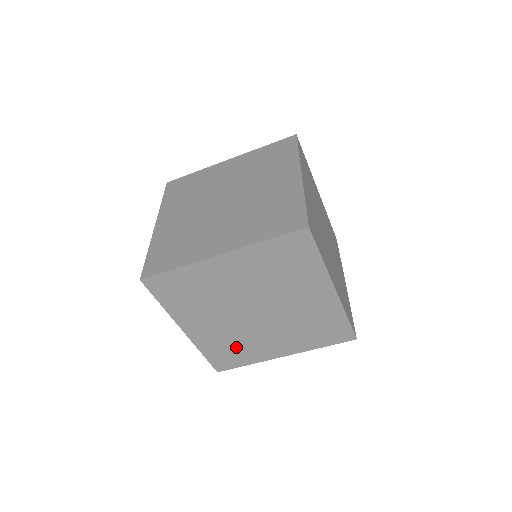
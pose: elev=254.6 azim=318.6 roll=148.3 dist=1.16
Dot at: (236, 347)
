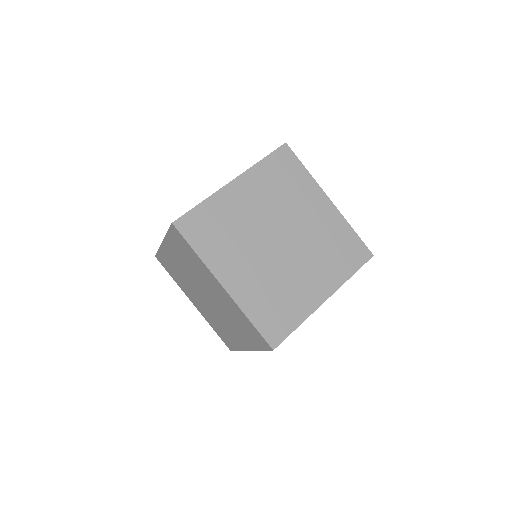
Dot at: (279, 298)
